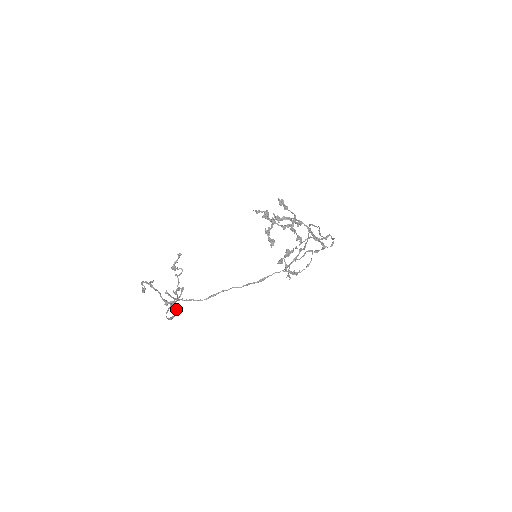
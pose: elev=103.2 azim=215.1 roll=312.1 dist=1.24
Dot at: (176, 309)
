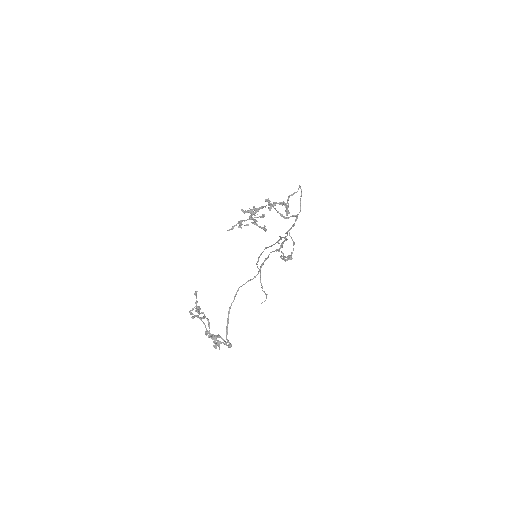
Dot at: (226, 343)
